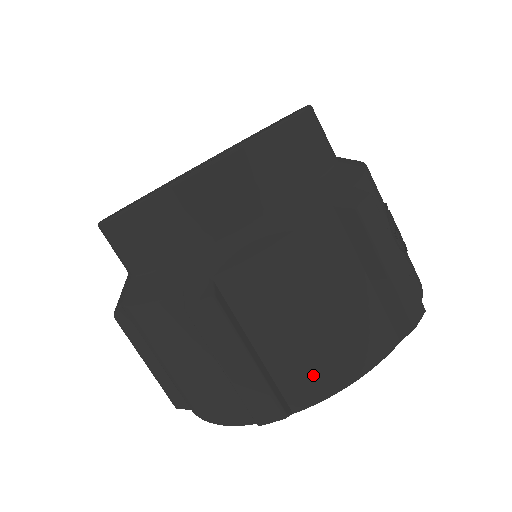
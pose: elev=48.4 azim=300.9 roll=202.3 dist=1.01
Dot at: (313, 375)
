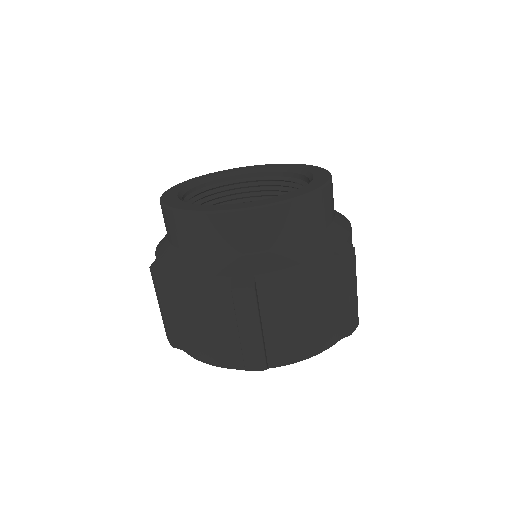
Dot at: (289, 348)
